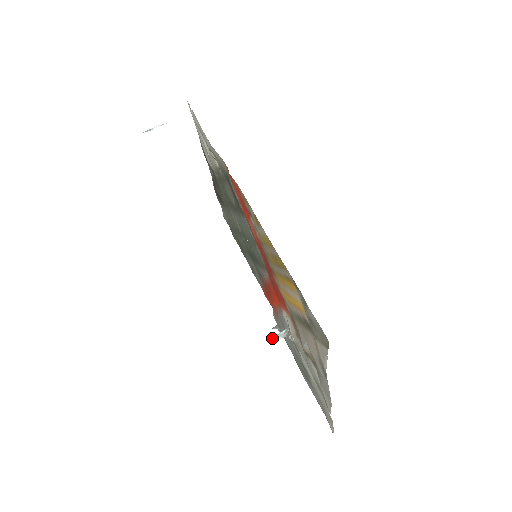
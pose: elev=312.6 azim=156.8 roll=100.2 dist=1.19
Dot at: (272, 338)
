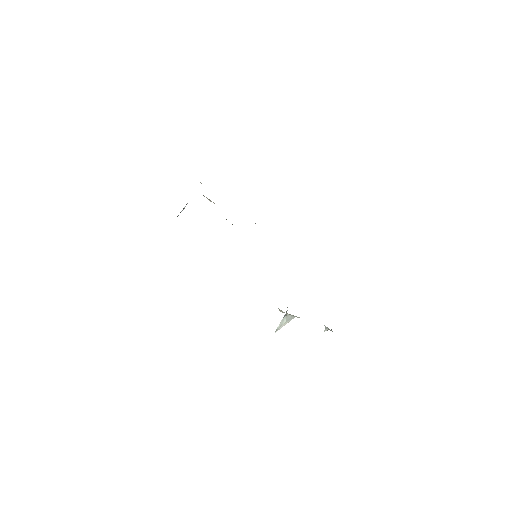
Dot at: (279, 325)
